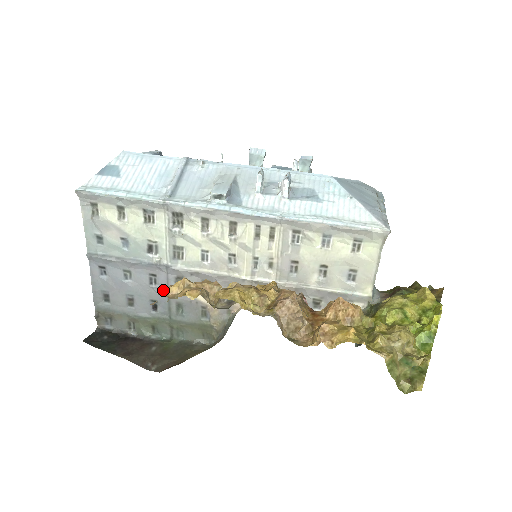
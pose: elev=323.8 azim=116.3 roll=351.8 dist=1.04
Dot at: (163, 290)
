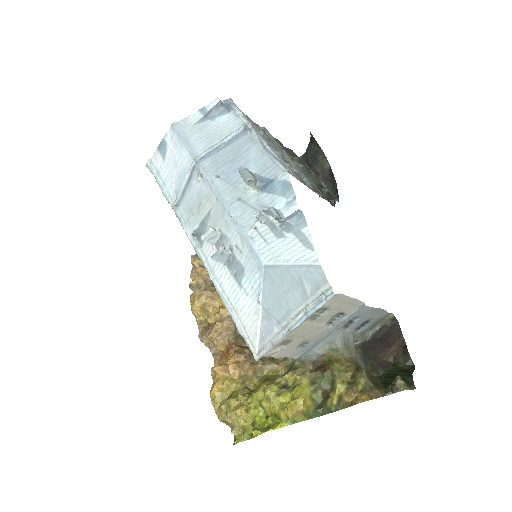
Dot at: occluded
